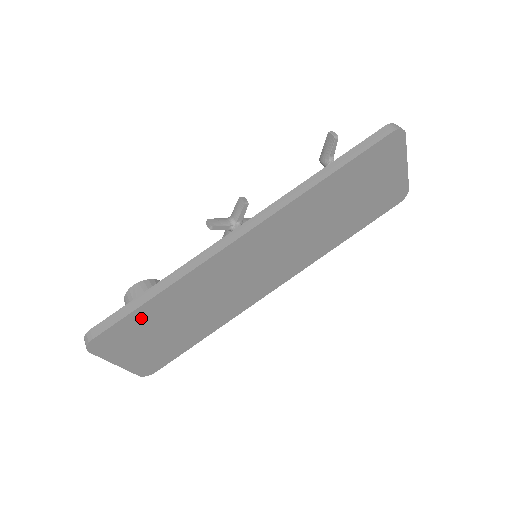
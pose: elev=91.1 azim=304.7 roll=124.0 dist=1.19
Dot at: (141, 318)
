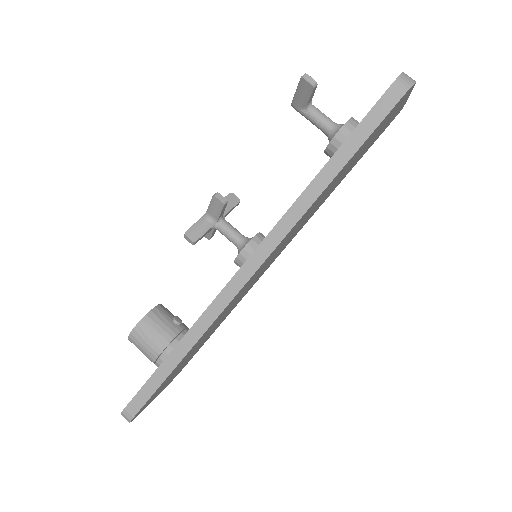
Dot at: (169, 376)
